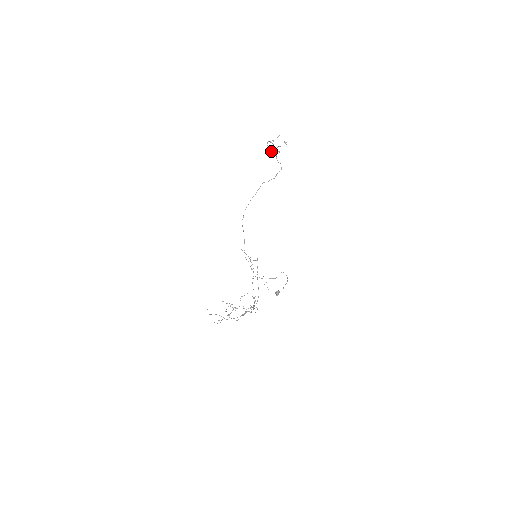
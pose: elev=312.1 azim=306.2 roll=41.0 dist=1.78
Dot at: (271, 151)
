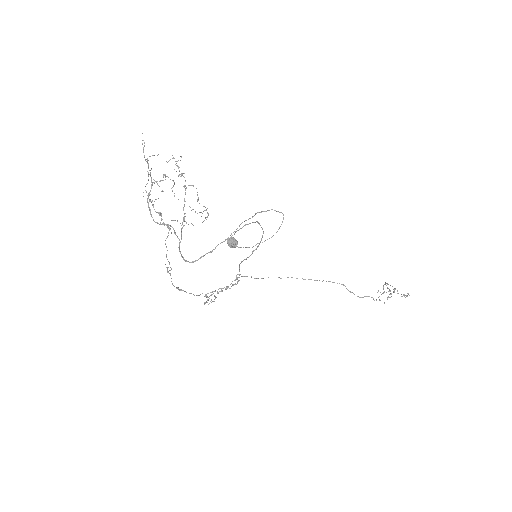
Dot at: occluded
